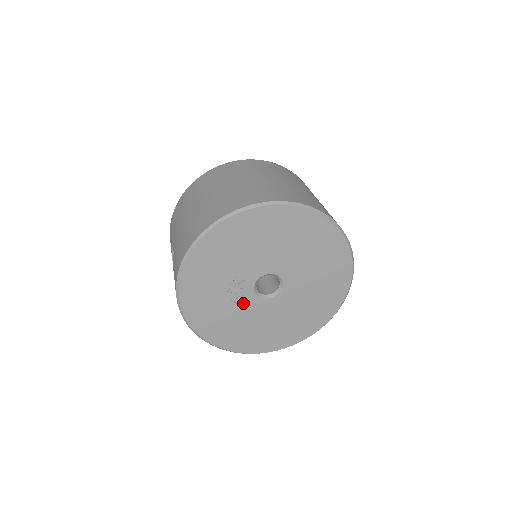
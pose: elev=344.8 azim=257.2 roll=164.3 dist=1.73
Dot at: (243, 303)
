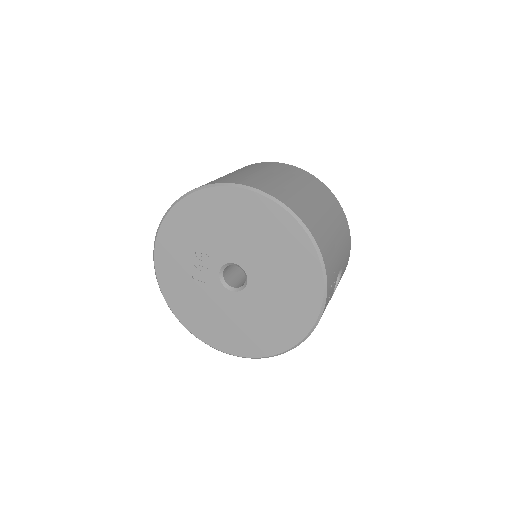
Dot at: (208, 285)
